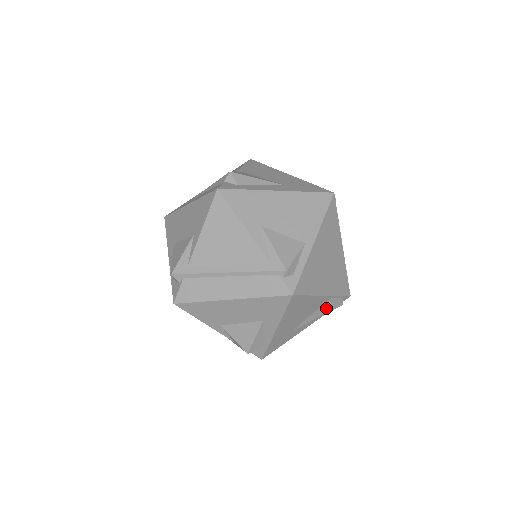
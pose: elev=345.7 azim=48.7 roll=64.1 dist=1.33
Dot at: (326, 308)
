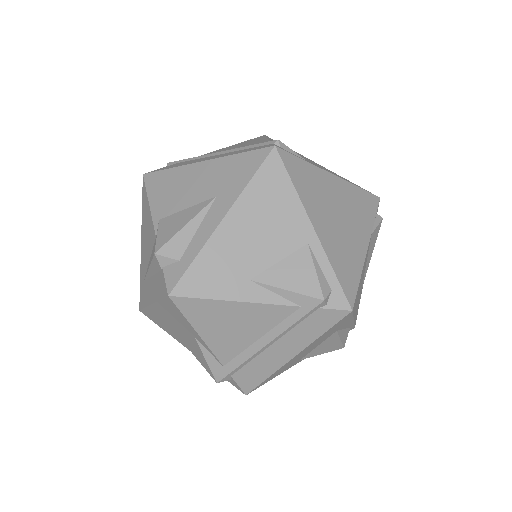
Dot at: (373, 242)
